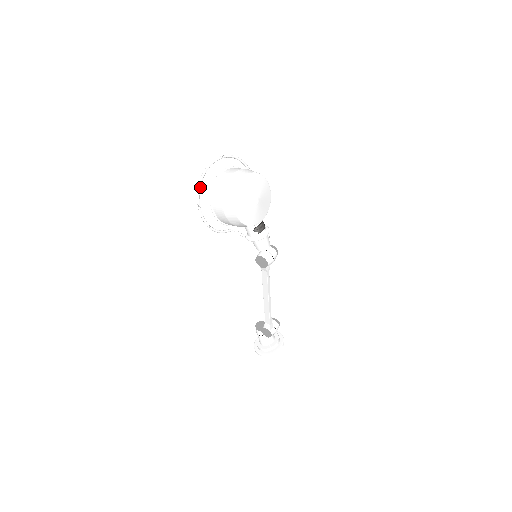
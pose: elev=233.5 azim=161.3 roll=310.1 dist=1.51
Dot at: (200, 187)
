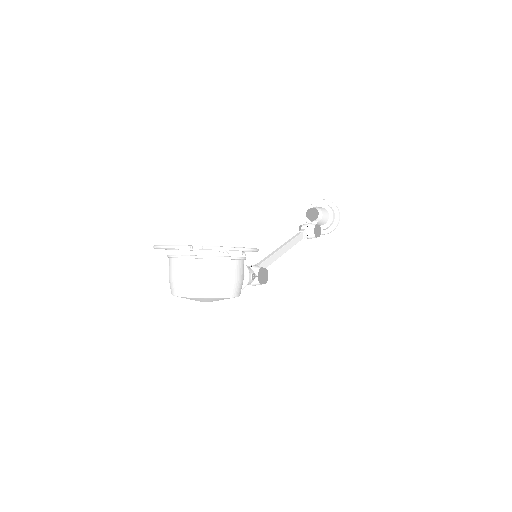
Dot at: (155, 248)
